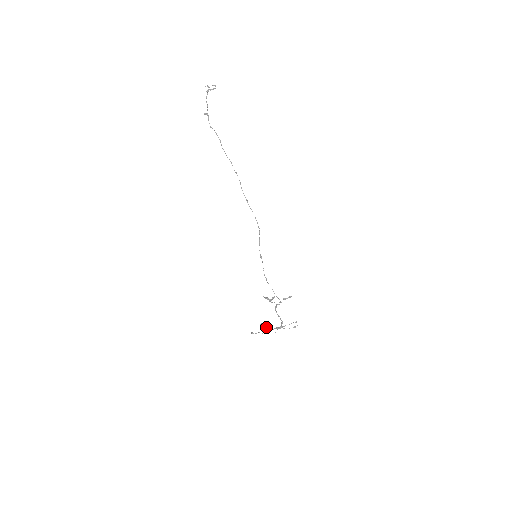
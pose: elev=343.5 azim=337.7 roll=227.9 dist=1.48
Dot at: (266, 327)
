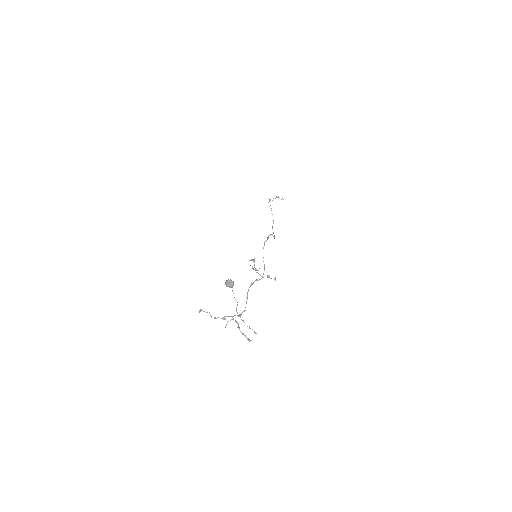
Dot at: (232, 283)
